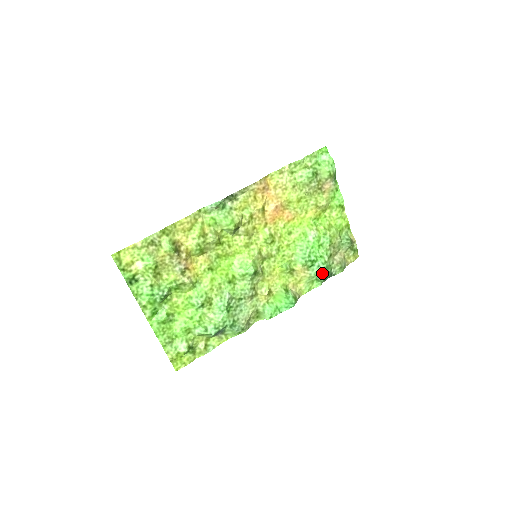
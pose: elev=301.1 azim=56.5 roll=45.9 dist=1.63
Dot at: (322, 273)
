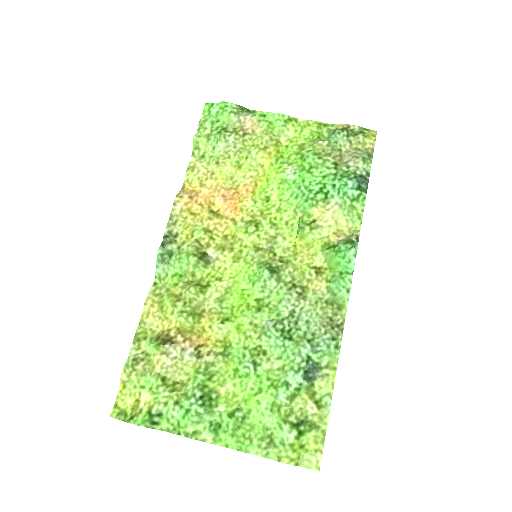
Dot at: (345, 187)
